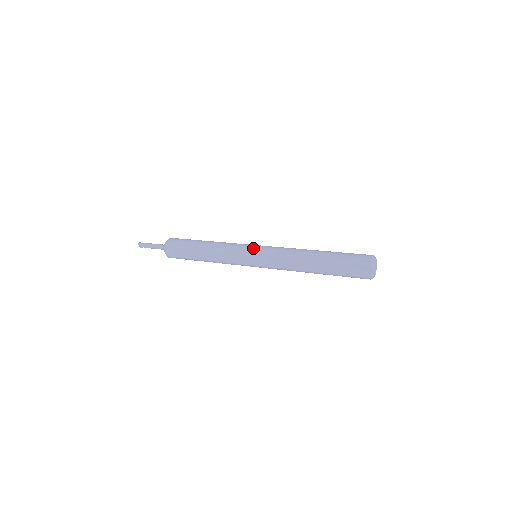
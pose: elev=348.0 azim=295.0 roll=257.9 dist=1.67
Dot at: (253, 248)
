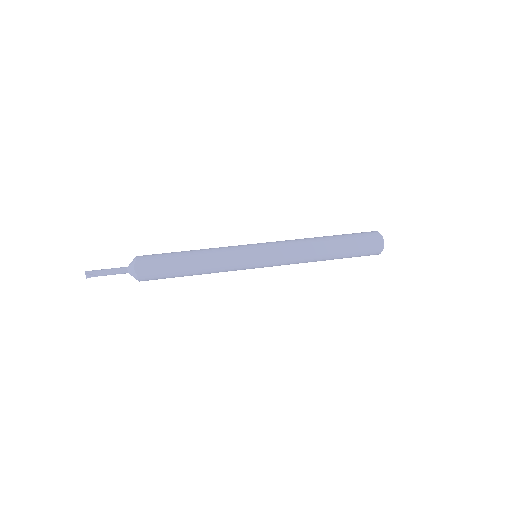
Dot at: (255, 244)
